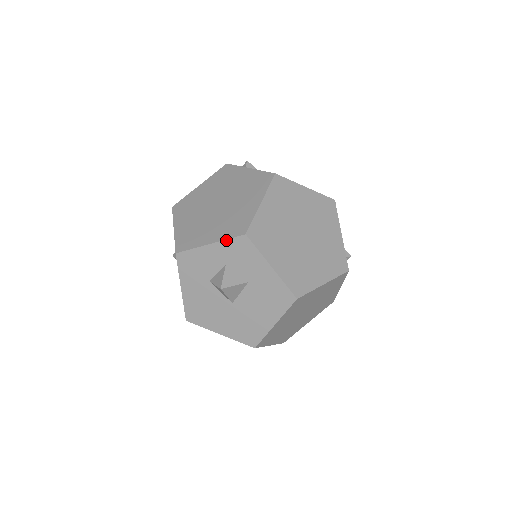
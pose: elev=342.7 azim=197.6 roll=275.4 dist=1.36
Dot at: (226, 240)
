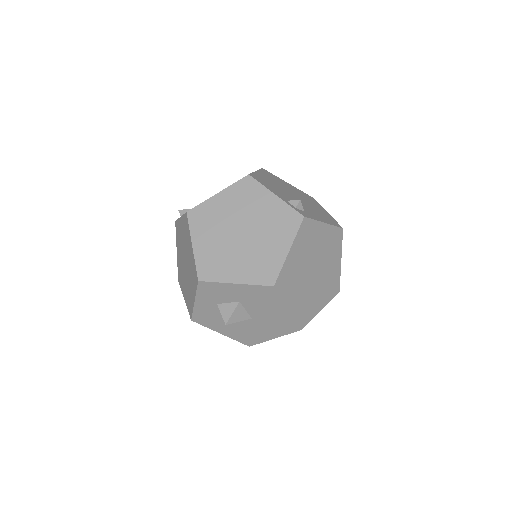
Dot at: (197, 293)
